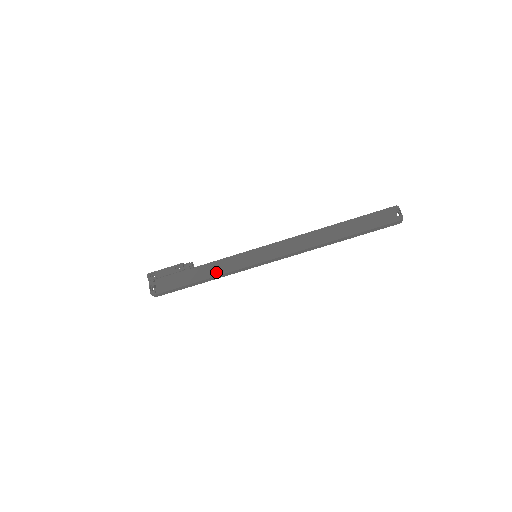
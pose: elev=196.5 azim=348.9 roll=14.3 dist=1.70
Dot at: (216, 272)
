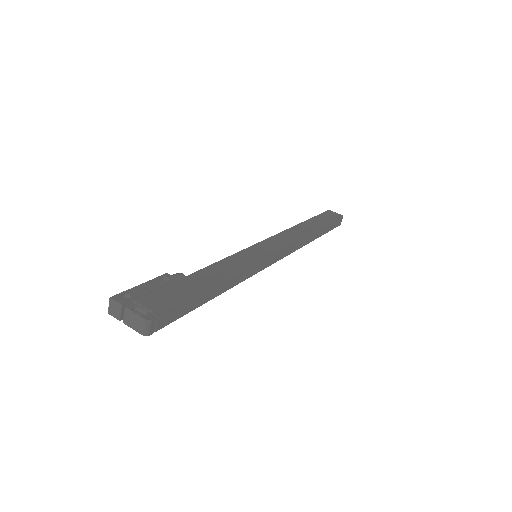
Dot at: (229, 271)
